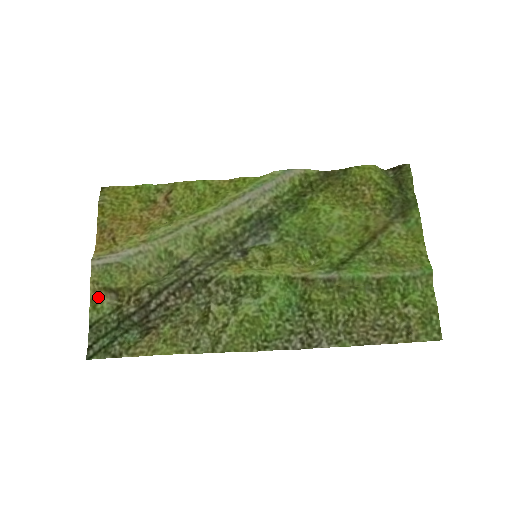
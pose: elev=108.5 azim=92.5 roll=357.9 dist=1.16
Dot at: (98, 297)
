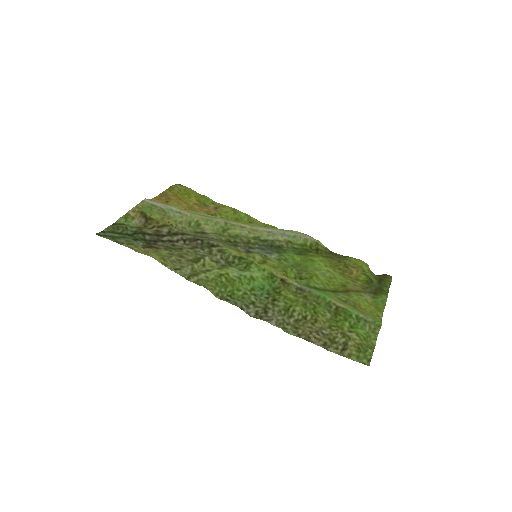
Dot at: (133, 215)
